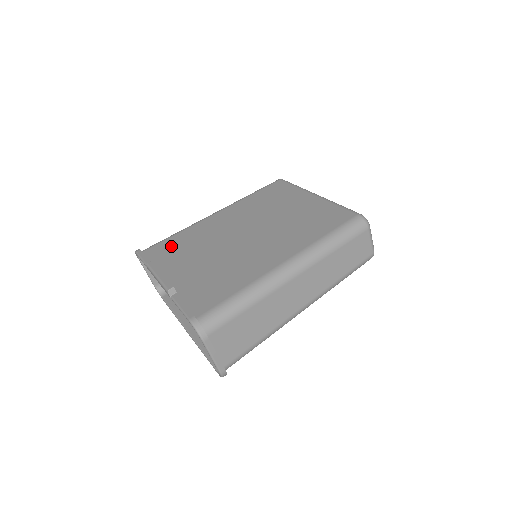
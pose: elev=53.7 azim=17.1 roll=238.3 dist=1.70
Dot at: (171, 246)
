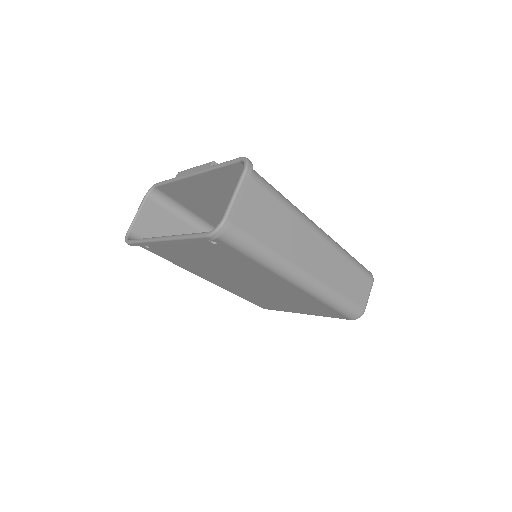
Dot at: (190, 200)
